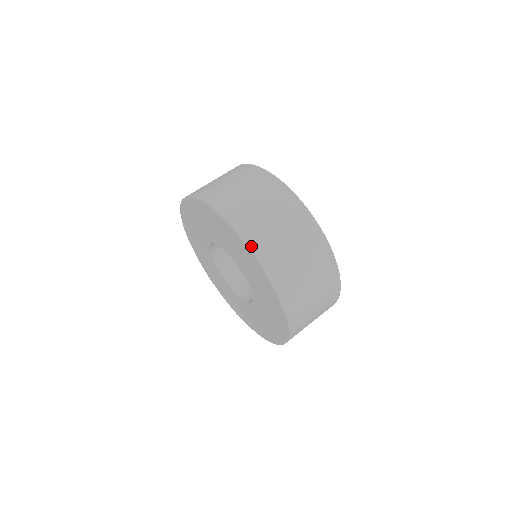
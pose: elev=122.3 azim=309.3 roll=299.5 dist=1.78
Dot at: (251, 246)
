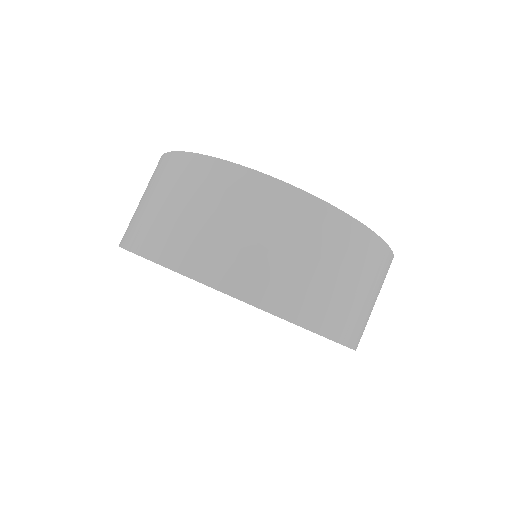
Dot at: (151, 255)
